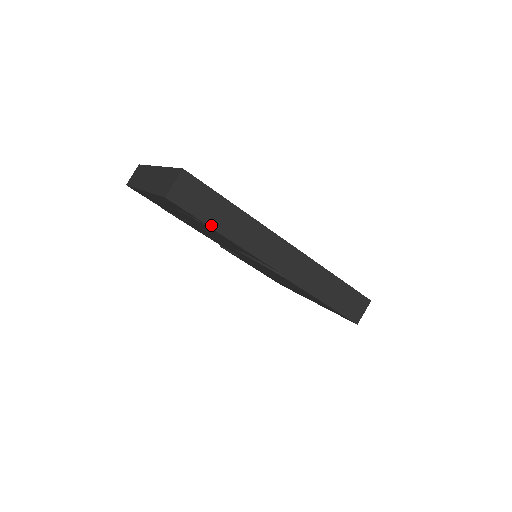
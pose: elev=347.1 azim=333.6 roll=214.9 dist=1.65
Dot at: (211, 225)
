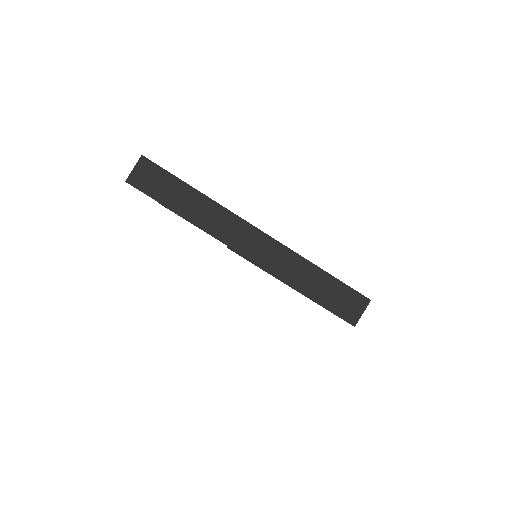
Dot at: (172, 208)
